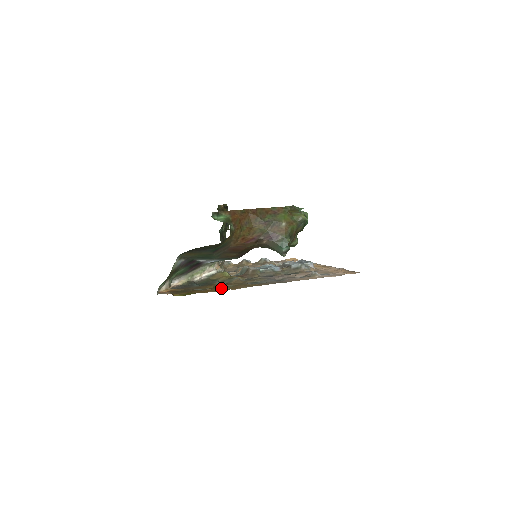
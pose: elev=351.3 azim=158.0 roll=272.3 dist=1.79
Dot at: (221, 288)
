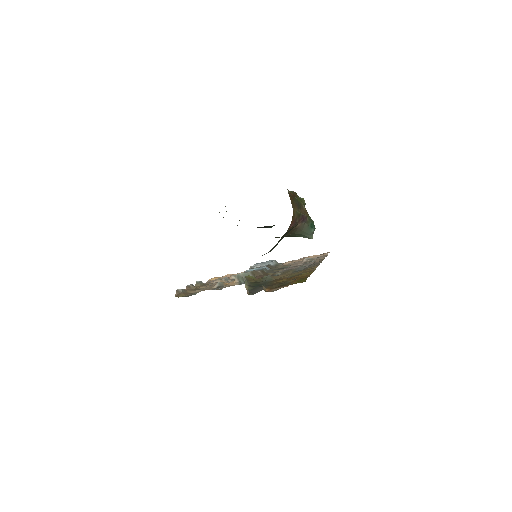
Dot at: (303, 274)
